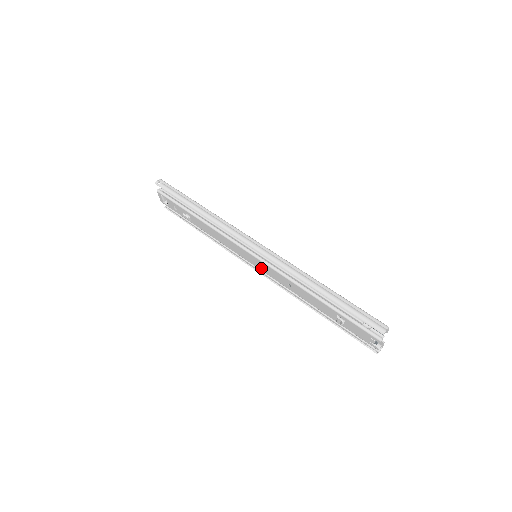
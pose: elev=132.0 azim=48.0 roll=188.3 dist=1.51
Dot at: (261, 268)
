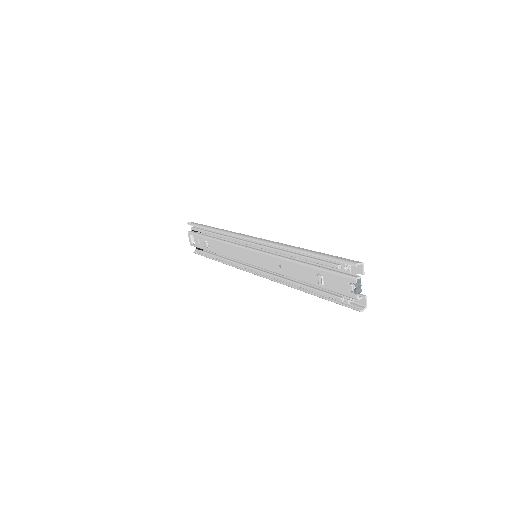
Dot at: (258, 263)
